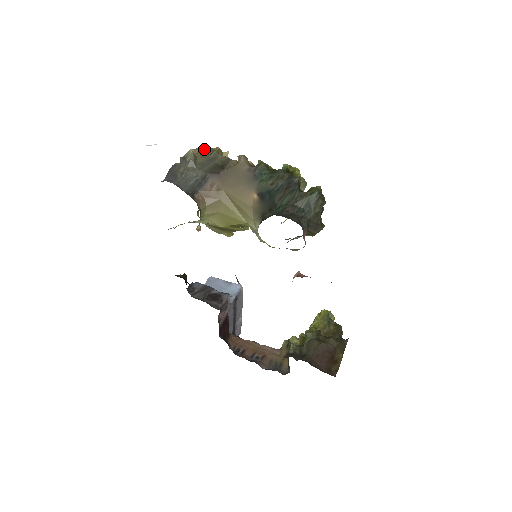
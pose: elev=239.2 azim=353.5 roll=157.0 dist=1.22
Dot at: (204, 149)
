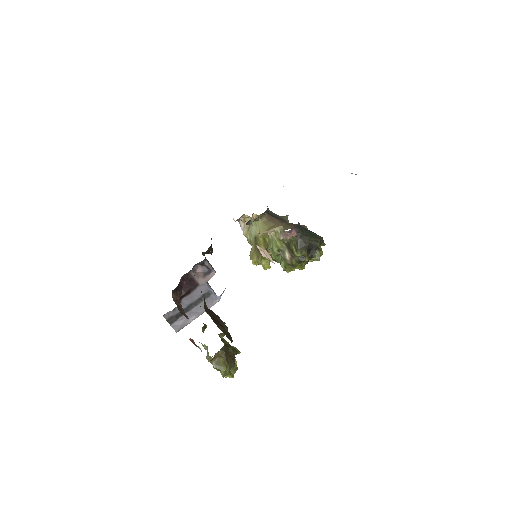
Dot at: occluded
